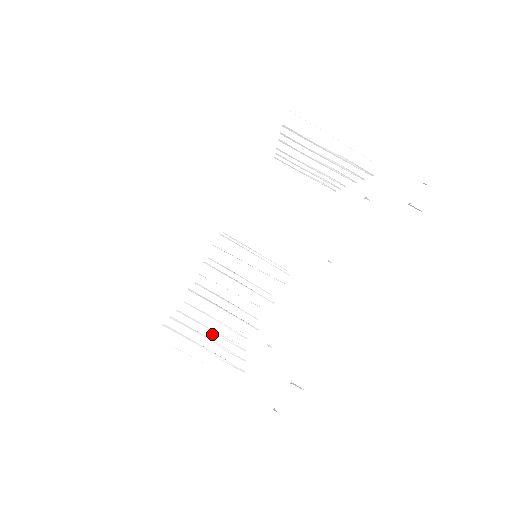
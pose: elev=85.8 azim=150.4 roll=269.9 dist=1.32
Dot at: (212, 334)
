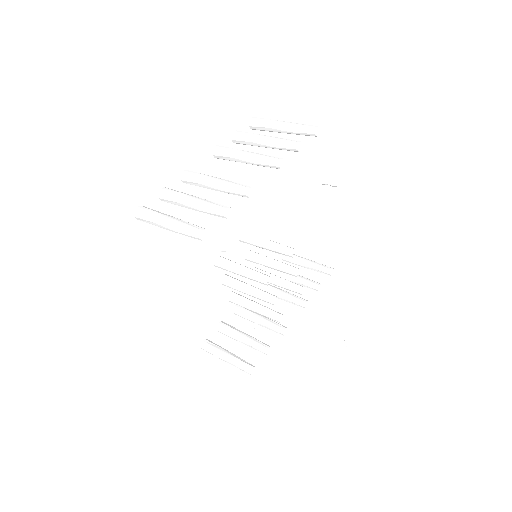
Dot at: occluded
